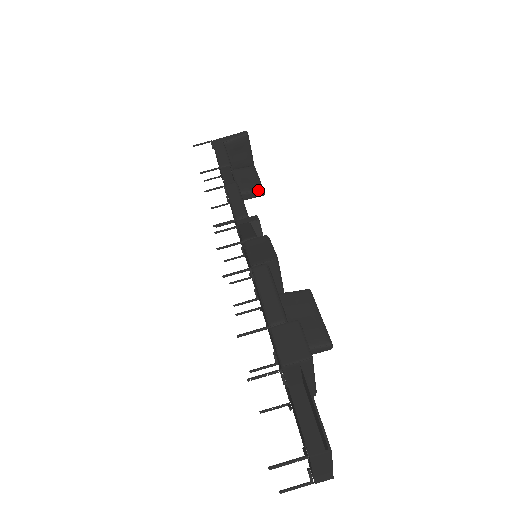
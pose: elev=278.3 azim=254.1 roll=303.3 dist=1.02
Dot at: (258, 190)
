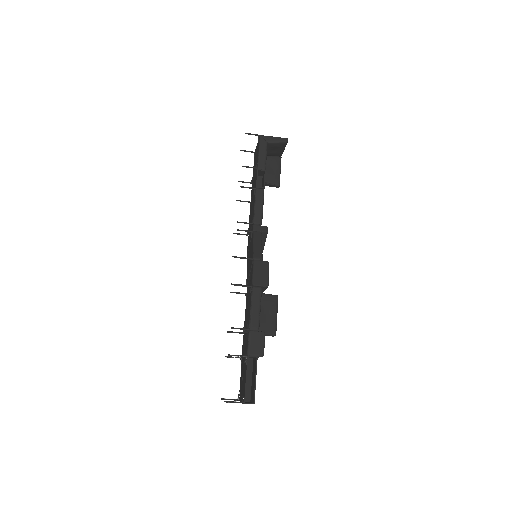
Dot at: (276, 184)
